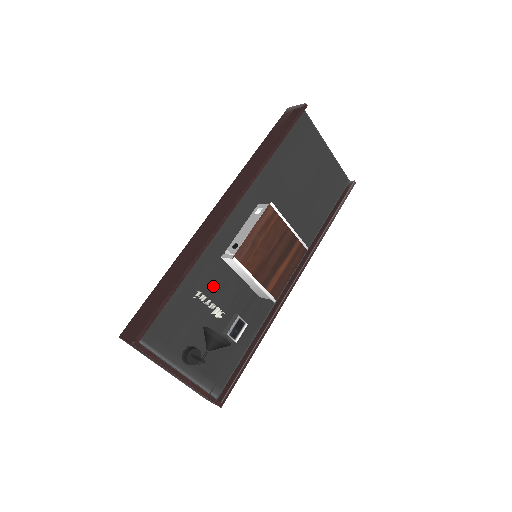
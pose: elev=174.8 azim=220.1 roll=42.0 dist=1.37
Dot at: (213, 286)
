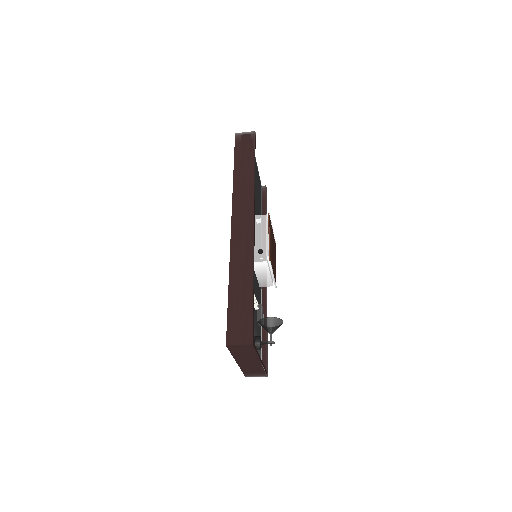
Dot at: occluded
